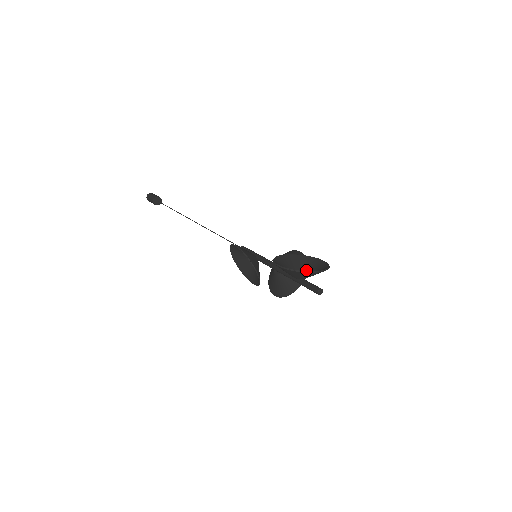
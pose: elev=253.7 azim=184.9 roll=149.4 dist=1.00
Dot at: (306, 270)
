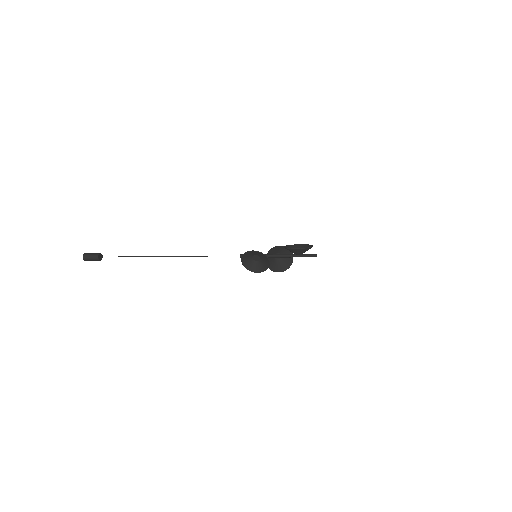
Dot at: occluded
